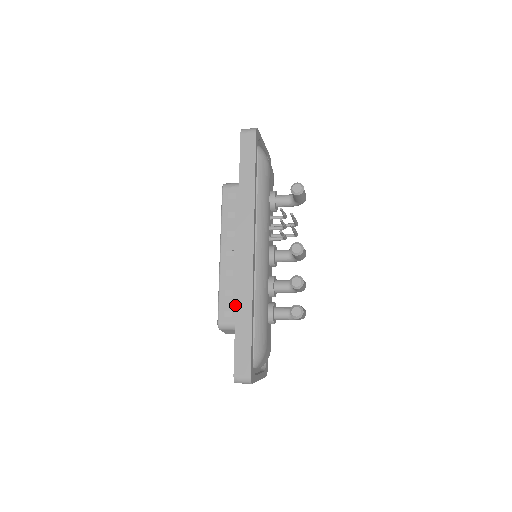
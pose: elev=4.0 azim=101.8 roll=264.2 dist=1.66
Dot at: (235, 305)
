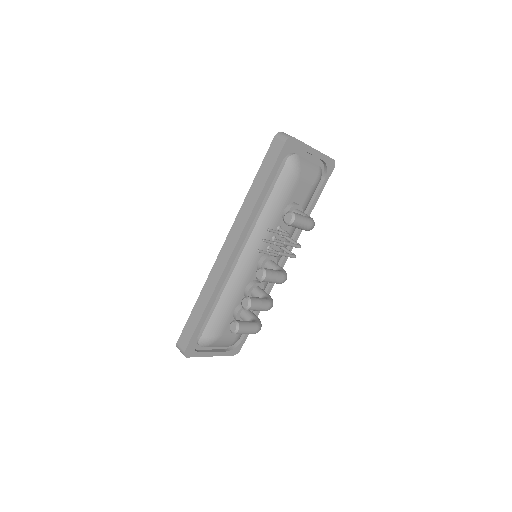
Dot at: (201, 291)
